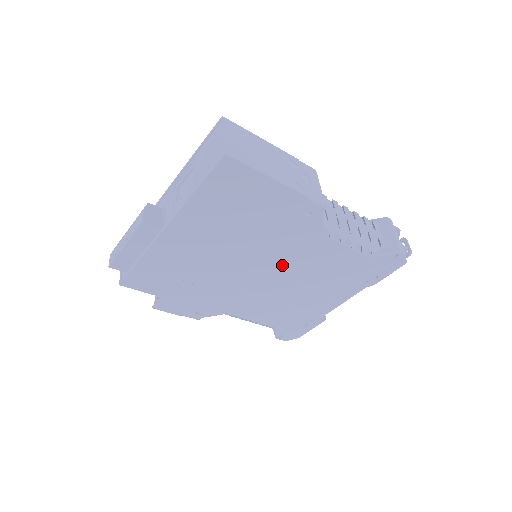
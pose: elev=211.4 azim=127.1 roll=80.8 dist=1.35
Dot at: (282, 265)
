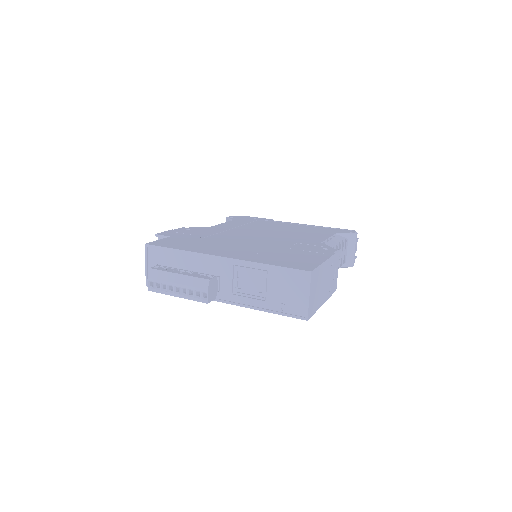
Dot at: occluded
